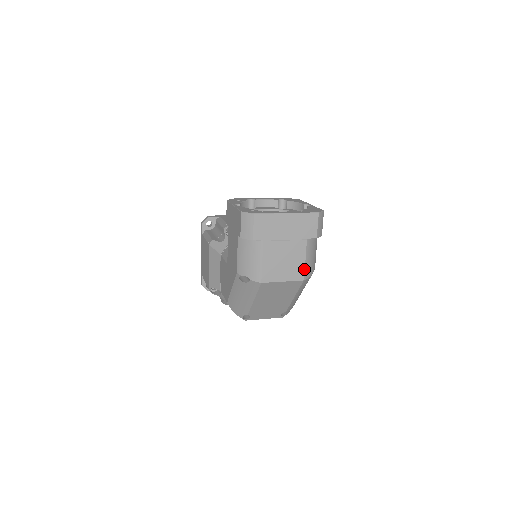
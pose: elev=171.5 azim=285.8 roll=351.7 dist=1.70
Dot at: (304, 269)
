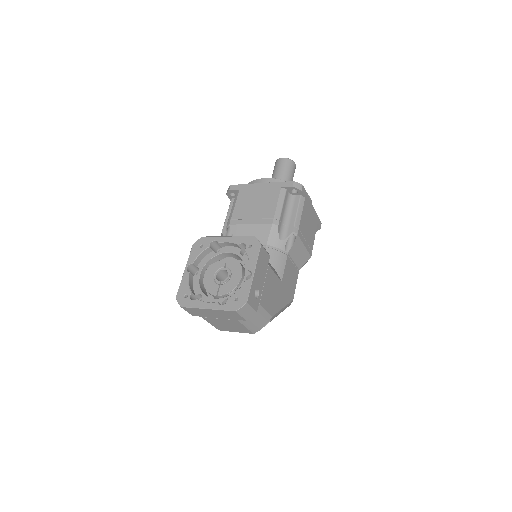
Dot at: (249, 330)
